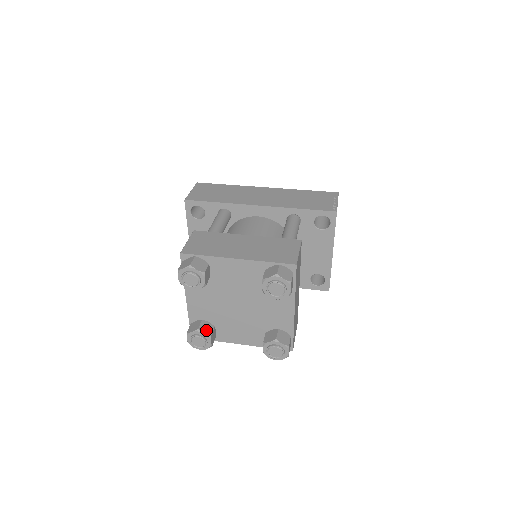
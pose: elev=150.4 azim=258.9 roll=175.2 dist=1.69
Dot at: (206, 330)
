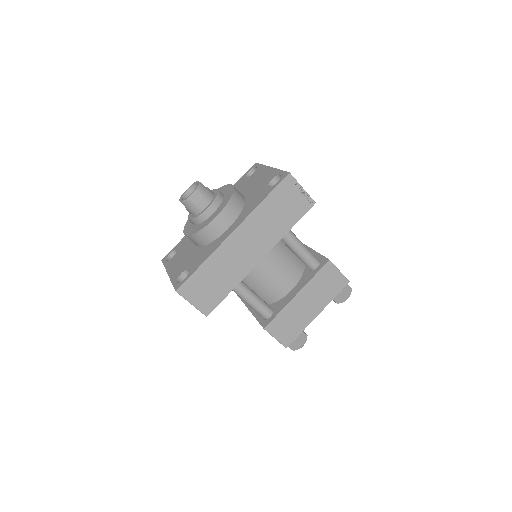
Dot at: occluded
